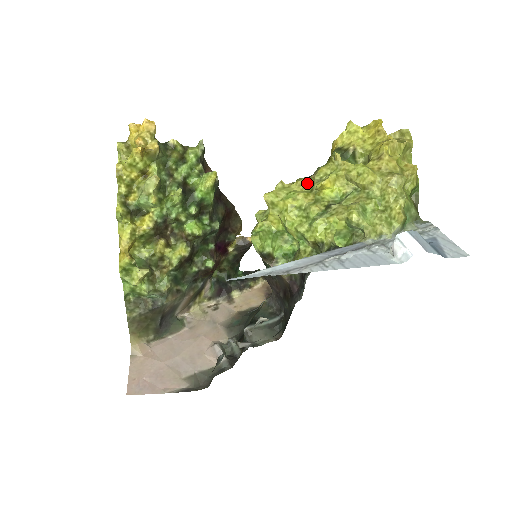
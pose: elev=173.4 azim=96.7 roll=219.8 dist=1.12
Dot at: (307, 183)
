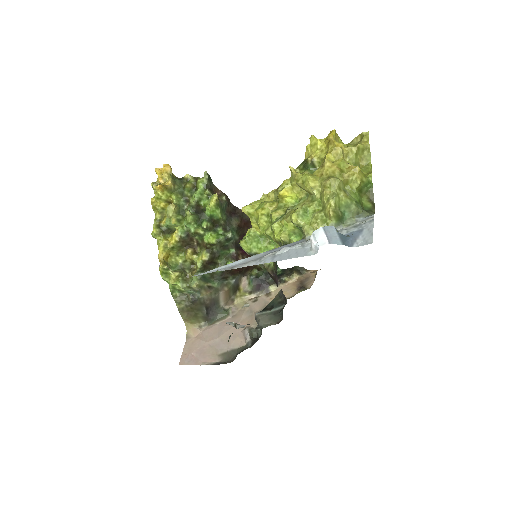
Dot at: (274, 194)
